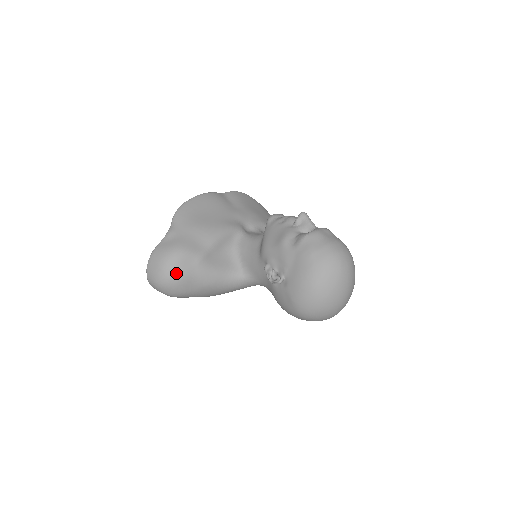
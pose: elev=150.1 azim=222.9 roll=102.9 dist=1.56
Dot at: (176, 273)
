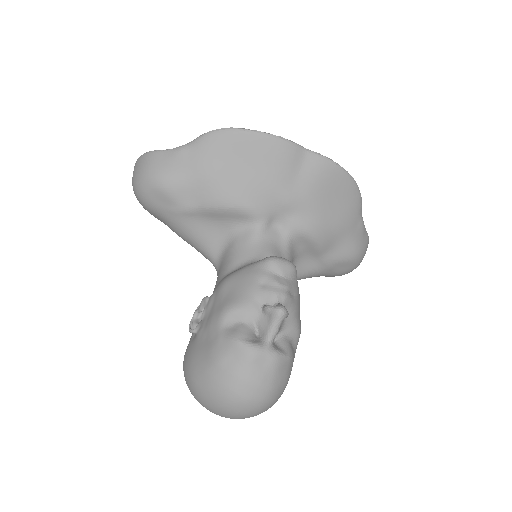
Dot at: (145, 199)
